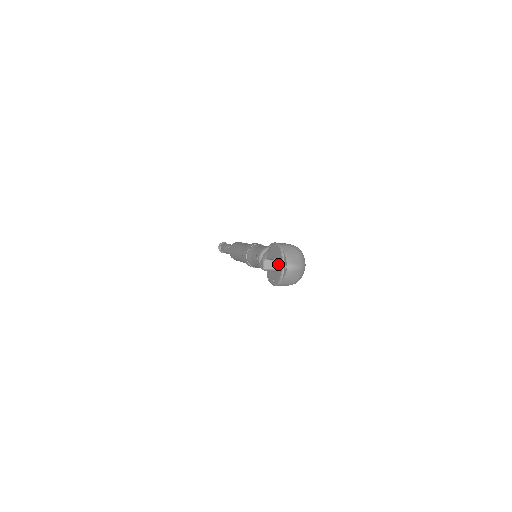
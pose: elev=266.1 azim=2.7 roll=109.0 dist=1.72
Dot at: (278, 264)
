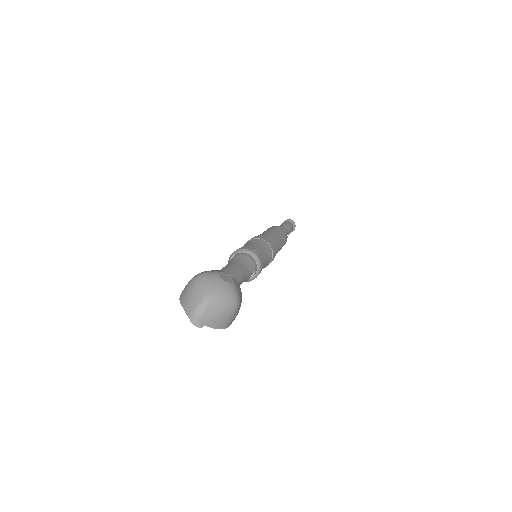
Dot at: occluded
